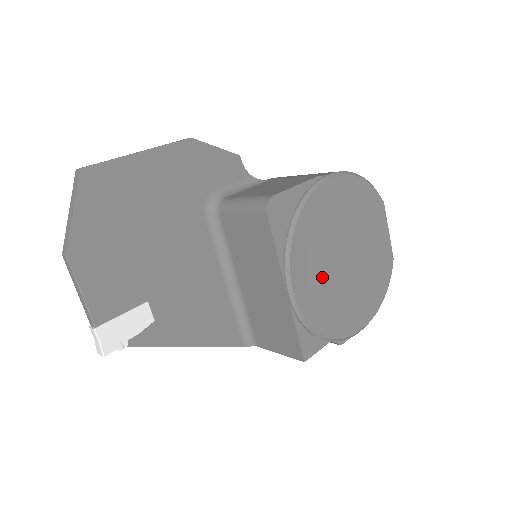
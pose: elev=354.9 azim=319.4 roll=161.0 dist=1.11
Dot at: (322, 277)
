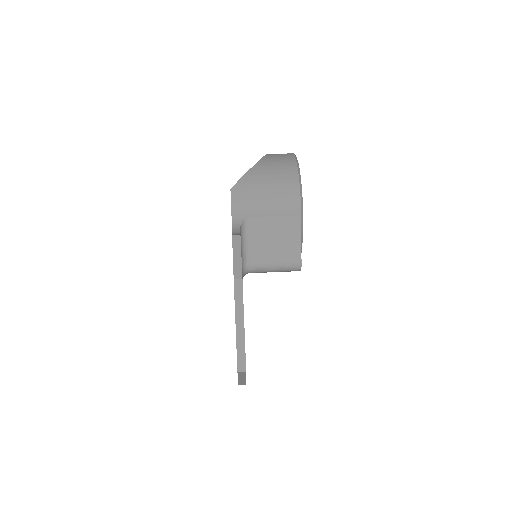
Dot at: occluded
